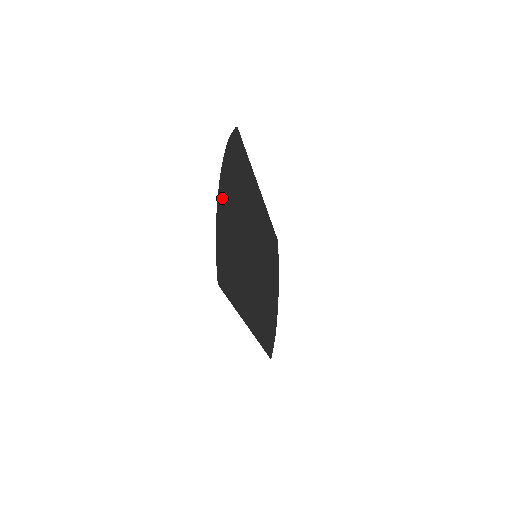
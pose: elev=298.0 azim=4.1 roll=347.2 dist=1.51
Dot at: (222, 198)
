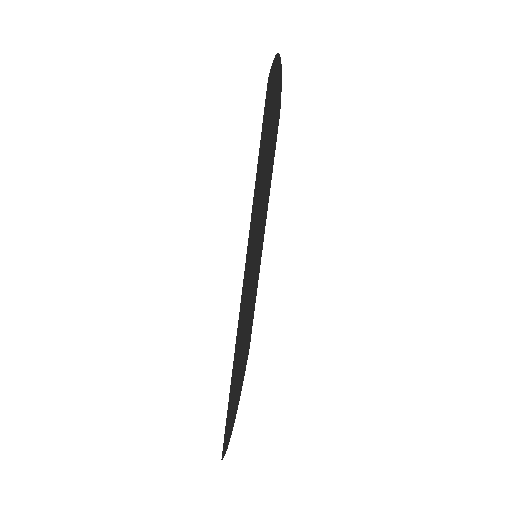
Dot at: (277, 75)
